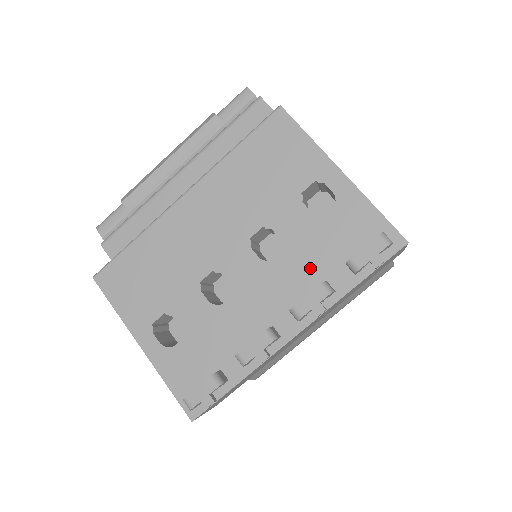
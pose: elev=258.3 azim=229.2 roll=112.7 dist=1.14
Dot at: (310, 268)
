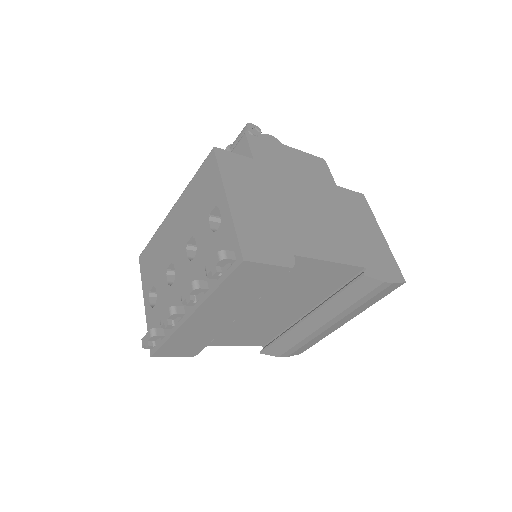
Dot at: (203, 270)
